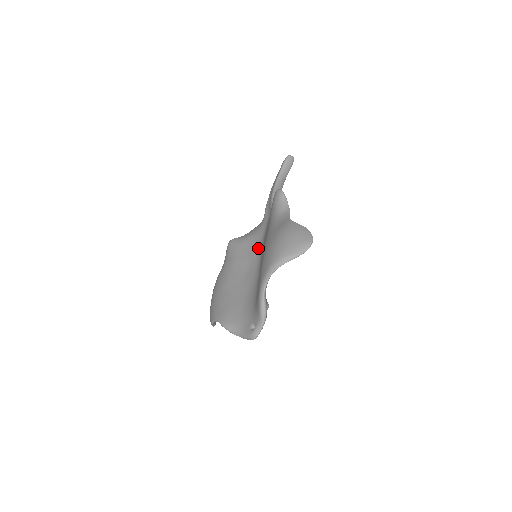
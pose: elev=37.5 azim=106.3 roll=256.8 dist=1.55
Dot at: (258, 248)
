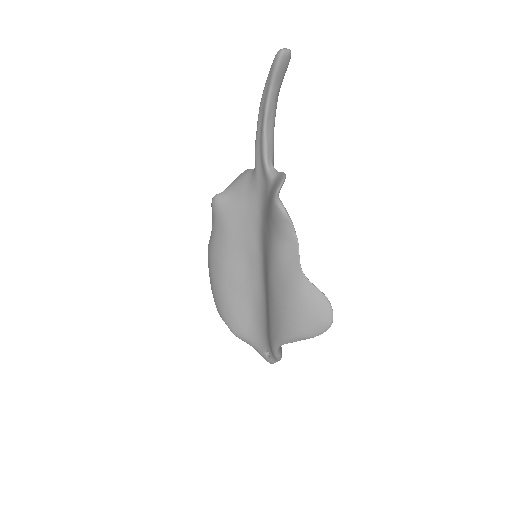
Dot at: (256, 234)
